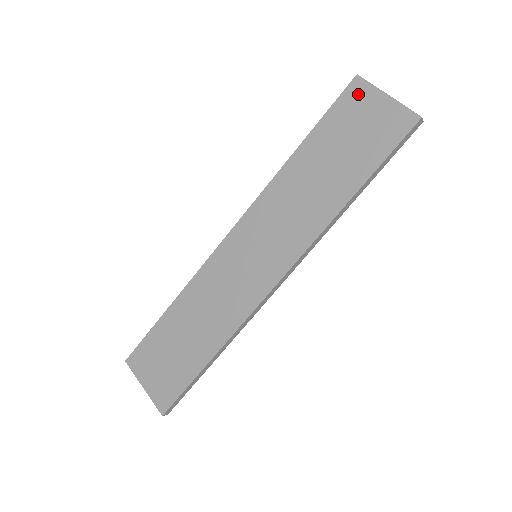
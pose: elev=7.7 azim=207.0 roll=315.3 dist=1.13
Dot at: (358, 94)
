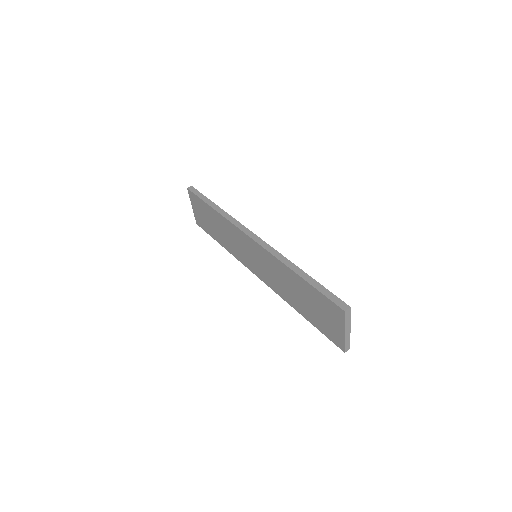
Dot at: (336, 313)
